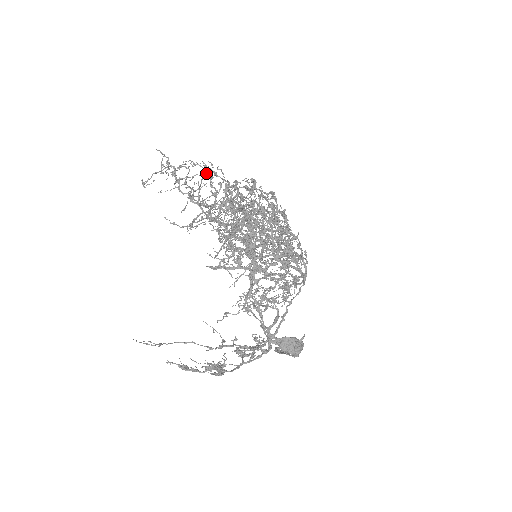
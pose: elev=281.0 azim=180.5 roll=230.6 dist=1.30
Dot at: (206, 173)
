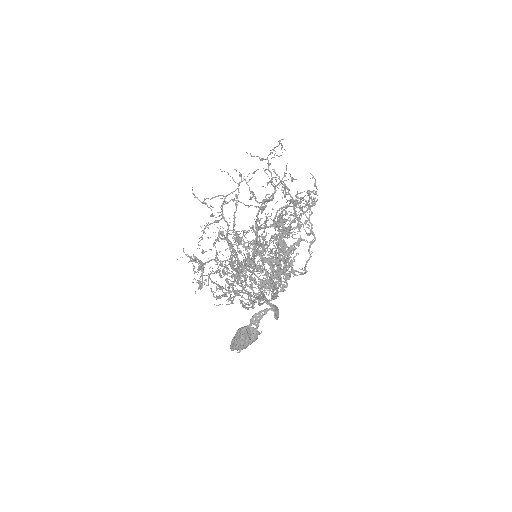
Dot at: (294, 179)
